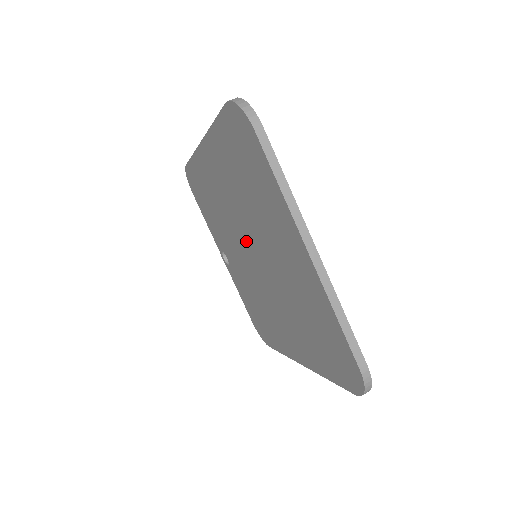
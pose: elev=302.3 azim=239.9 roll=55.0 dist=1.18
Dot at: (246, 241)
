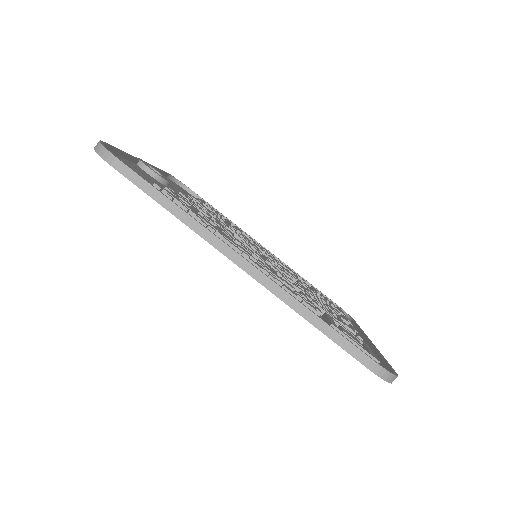
Dot at: occluded
